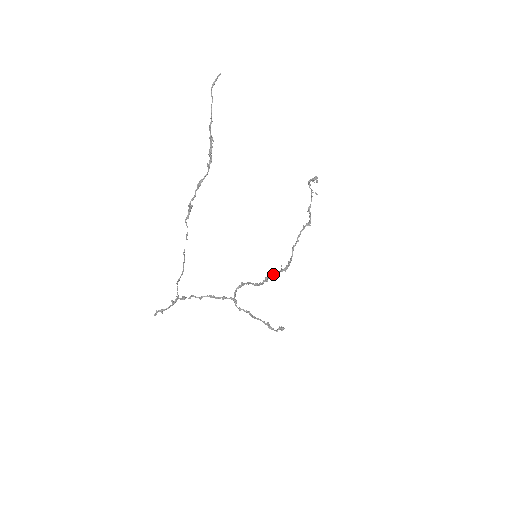
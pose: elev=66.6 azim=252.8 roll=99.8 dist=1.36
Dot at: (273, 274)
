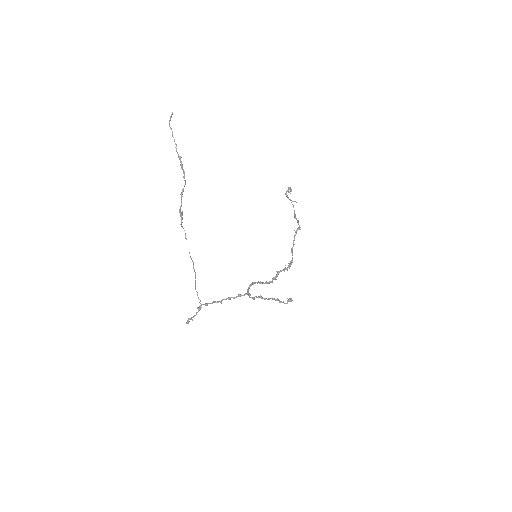
Dot at: (279, 272)
